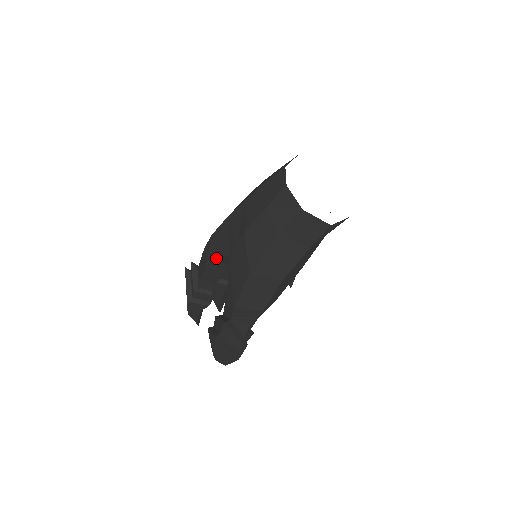
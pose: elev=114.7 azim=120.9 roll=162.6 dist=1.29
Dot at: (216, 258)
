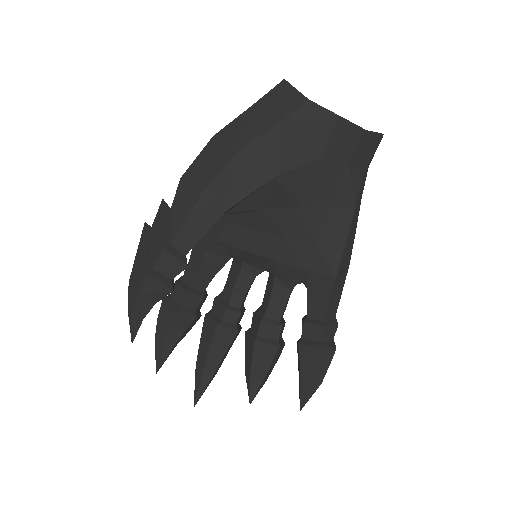
Dot at: occluded
